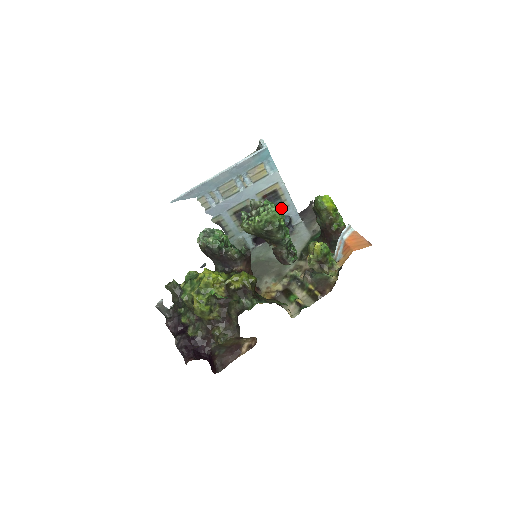
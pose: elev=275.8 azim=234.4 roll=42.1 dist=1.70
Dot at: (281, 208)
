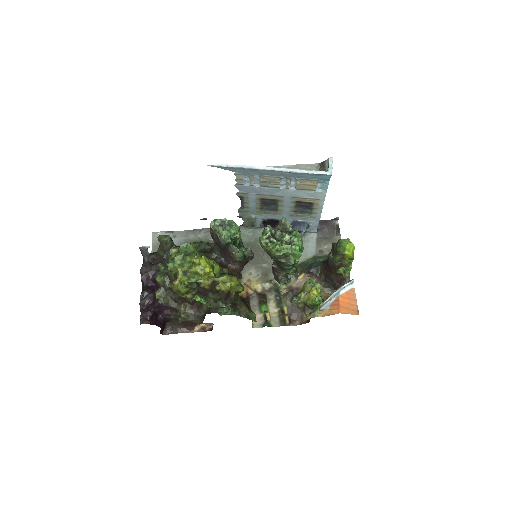
Dot at: (306, 216)
